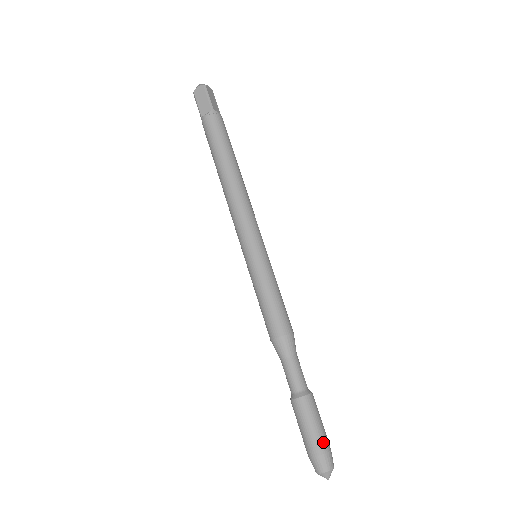
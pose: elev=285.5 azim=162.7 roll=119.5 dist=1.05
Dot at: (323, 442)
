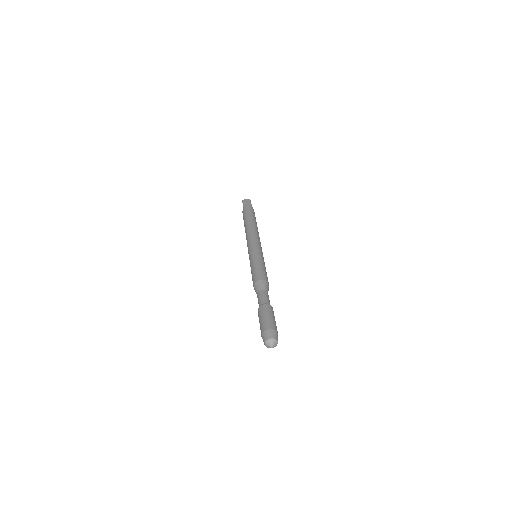
Dot at: (275, 326)
